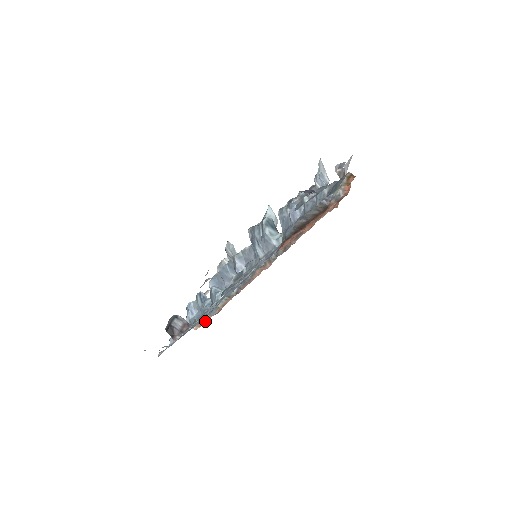
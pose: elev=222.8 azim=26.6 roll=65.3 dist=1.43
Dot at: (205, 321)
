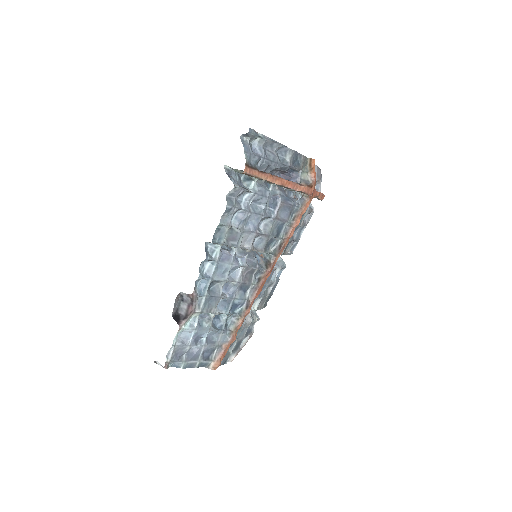
Dot at: (221, 354)
